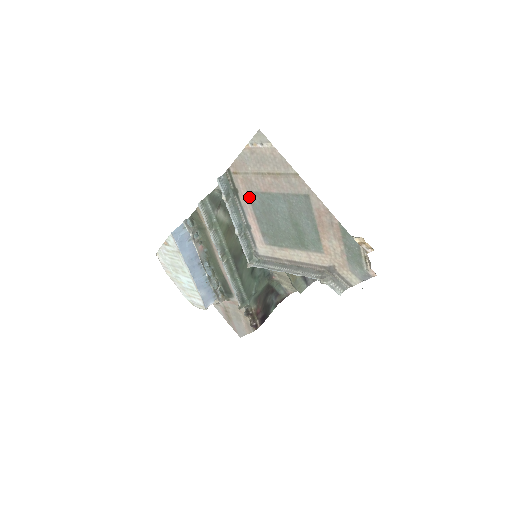
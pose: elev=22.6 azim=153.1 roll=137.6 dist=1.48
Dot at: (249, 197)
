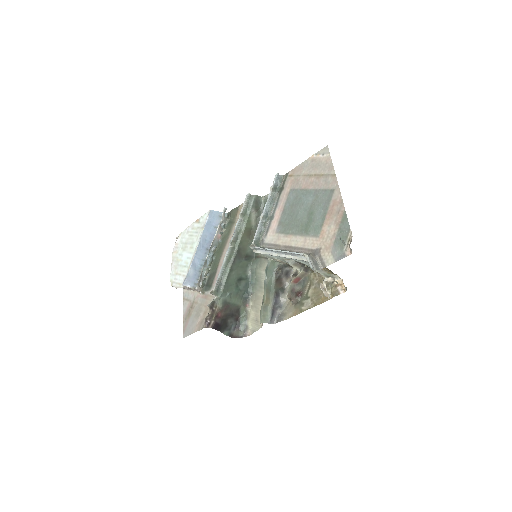
Dot at: (289, 193)
